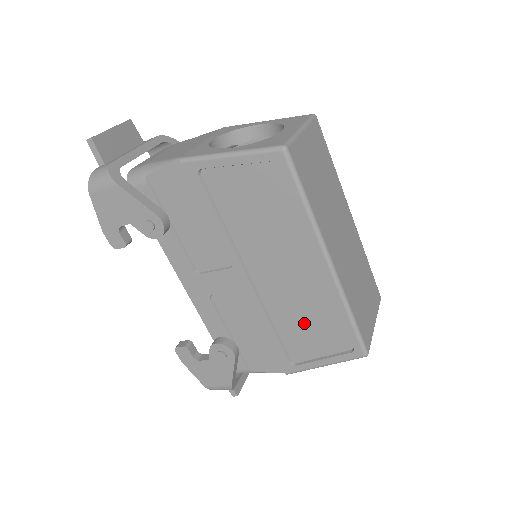
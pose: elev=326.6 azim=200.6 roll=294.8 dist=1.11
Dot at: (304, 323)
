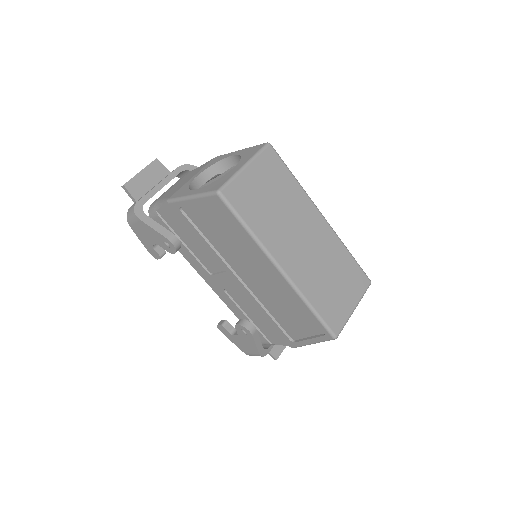
Dot at: (286, 312)
